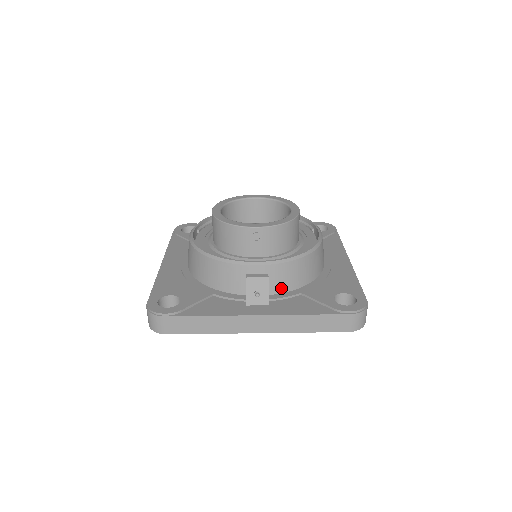
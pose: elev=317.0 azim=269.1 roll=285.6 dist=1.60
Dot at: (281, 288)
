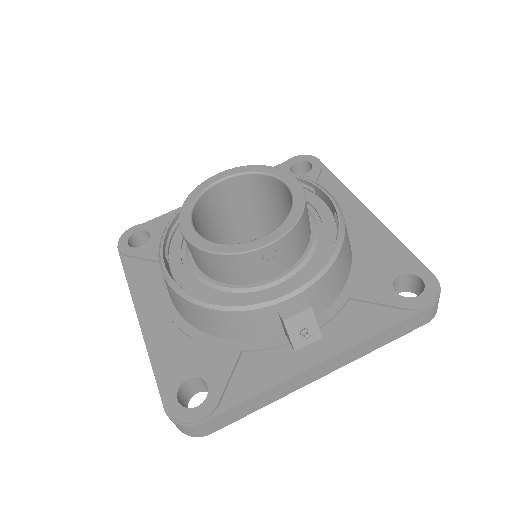
Dot at: (324, 305)
